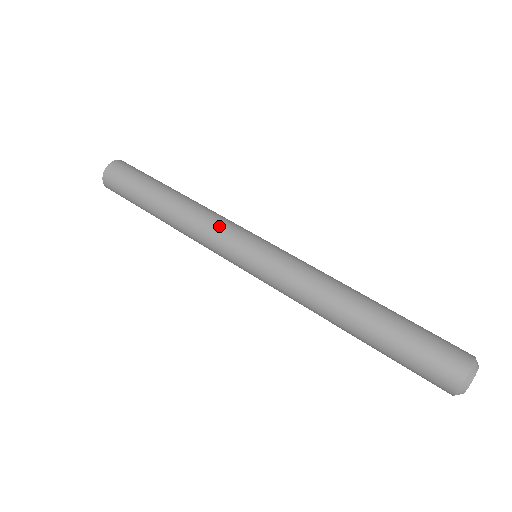
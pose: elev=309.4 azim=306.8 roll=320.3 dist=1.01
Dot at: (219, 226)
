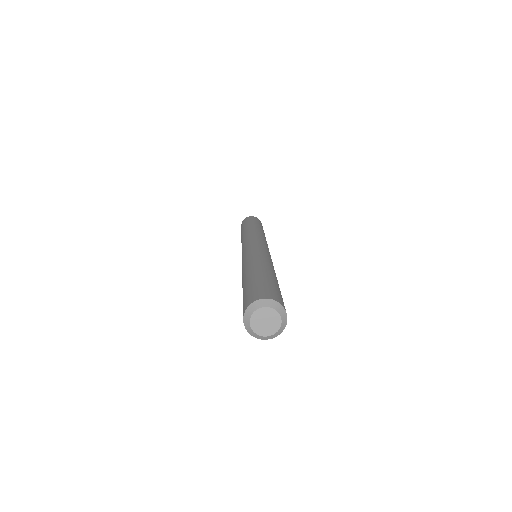
Dot at: (260, 236)
